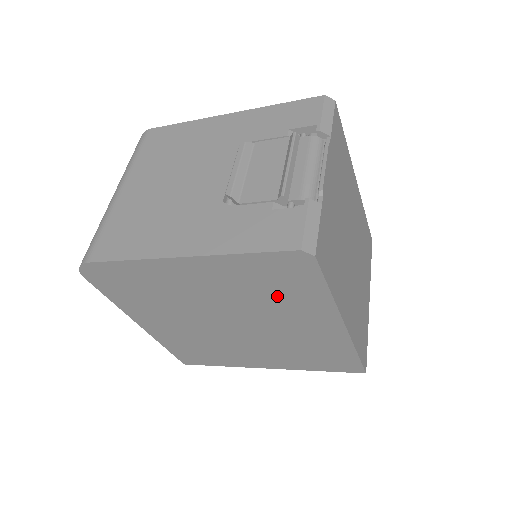
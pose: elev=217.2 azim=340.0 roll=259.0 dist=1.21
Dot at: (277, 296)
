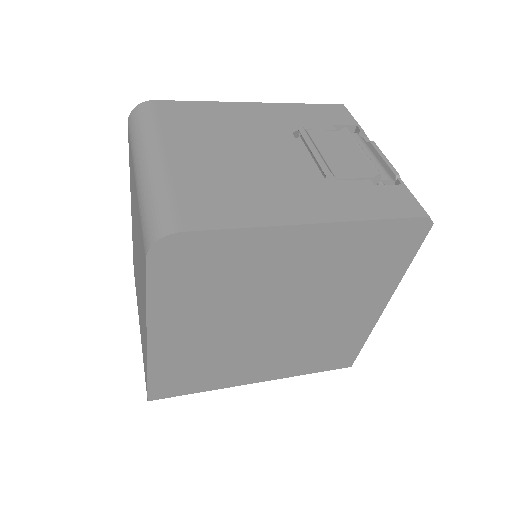
Dot at: (360, 274)
